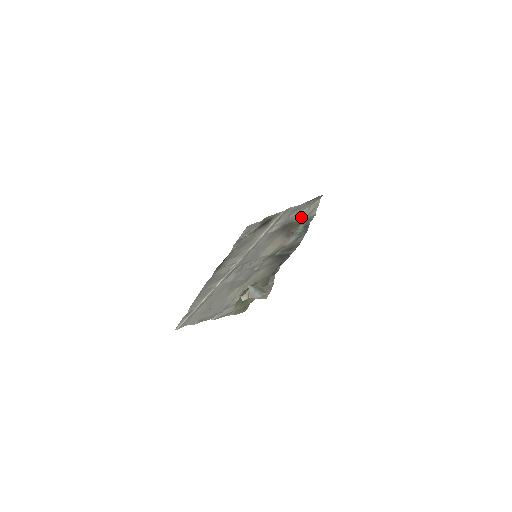
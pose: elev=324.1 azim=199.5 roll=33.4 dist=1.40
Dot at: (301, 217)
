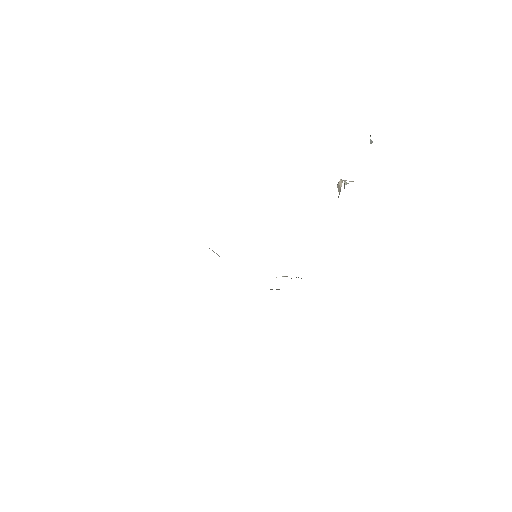
Dot at: occluded
